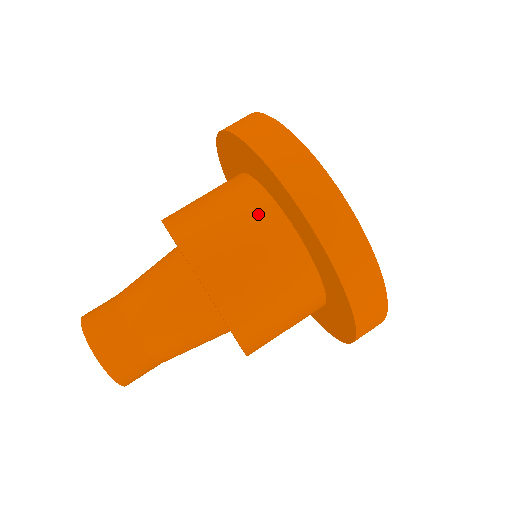
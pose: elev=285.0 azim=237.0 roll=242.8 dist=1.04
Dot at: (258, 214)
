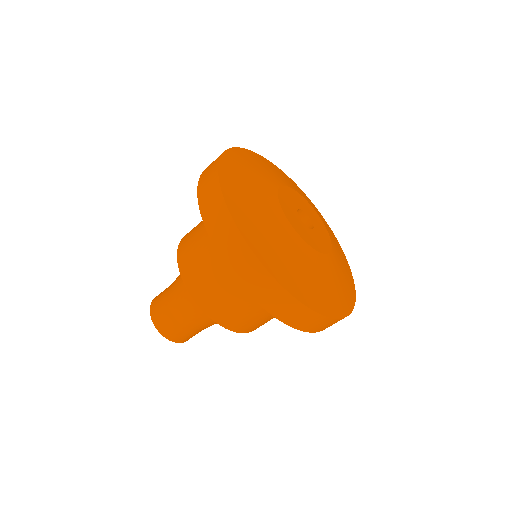
Dot at: occluded
